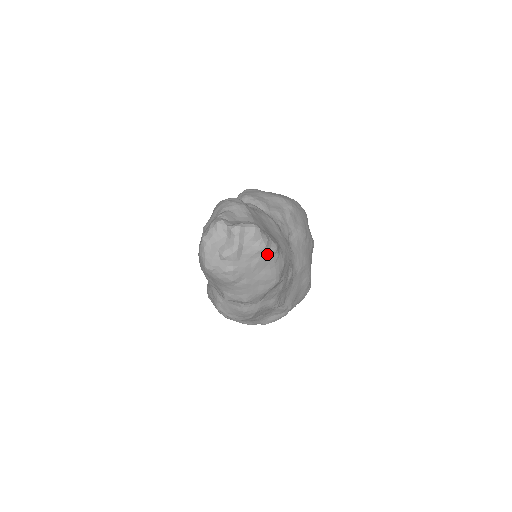
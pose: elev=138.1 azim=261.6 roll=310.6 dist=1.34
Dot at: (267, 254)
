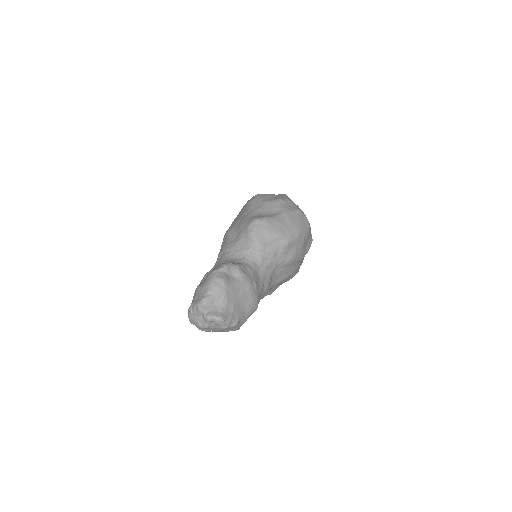
Dot at: (228, 328)
